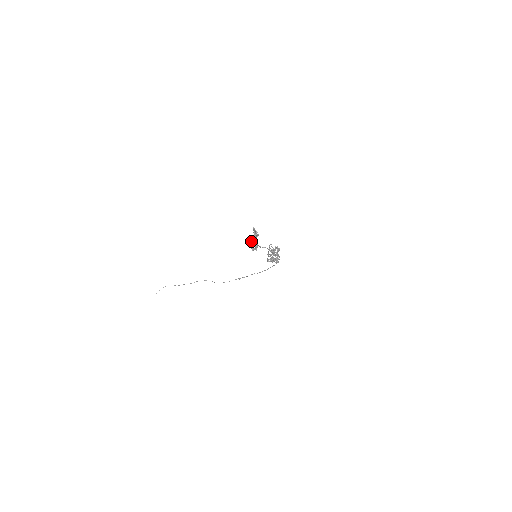
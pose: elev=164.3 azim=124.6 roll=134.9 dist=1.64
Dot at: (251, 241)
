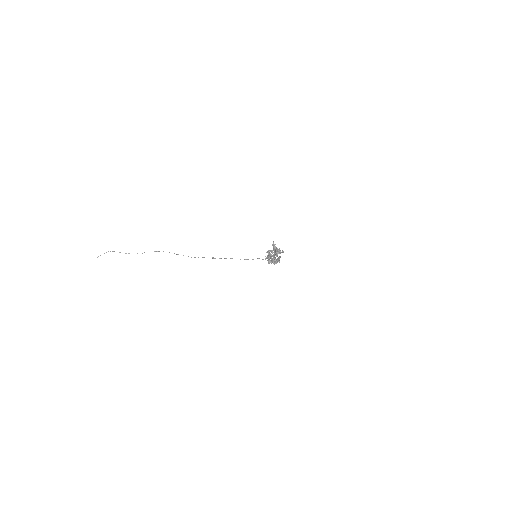
Dot at: (269, 256)
